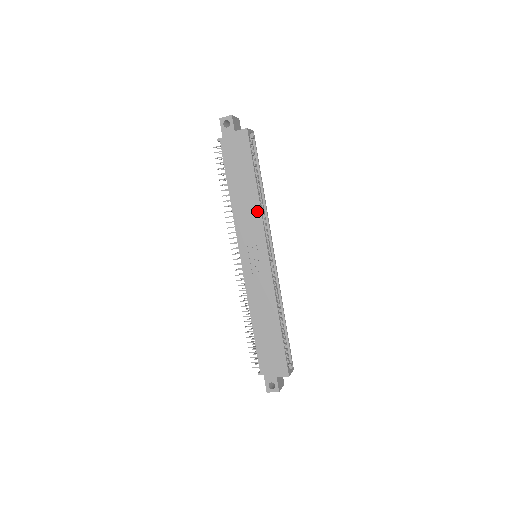
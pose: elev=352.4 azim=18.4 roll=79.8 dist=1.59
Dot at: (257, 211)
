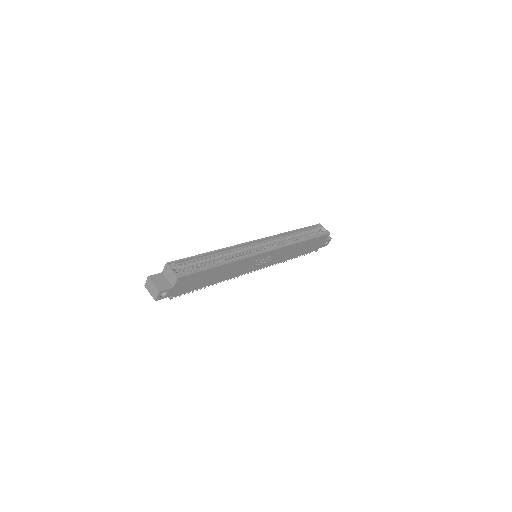
Dot at: (238, 263)
